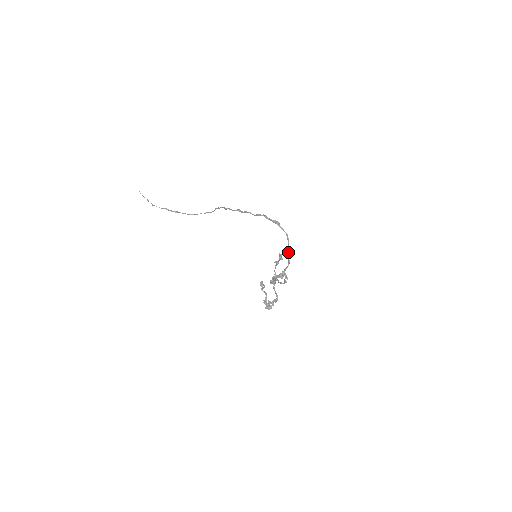
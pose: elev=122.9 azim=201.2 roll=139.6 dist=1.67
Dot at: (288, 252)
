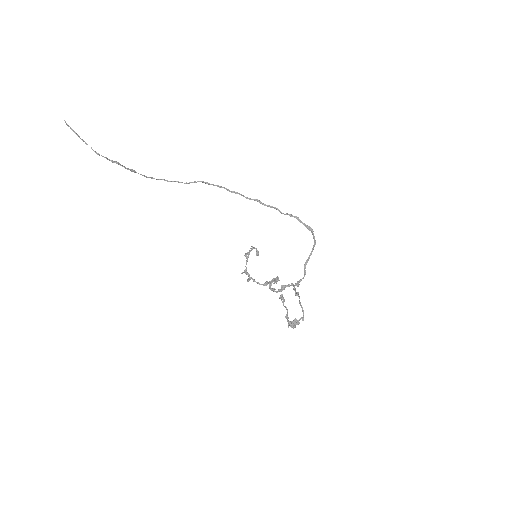
Dot at: (307, 261)
